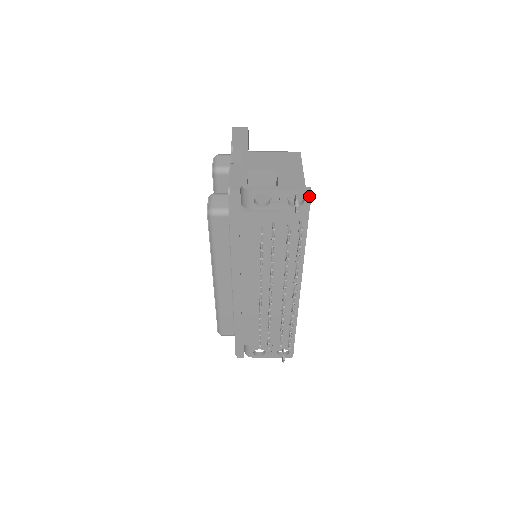
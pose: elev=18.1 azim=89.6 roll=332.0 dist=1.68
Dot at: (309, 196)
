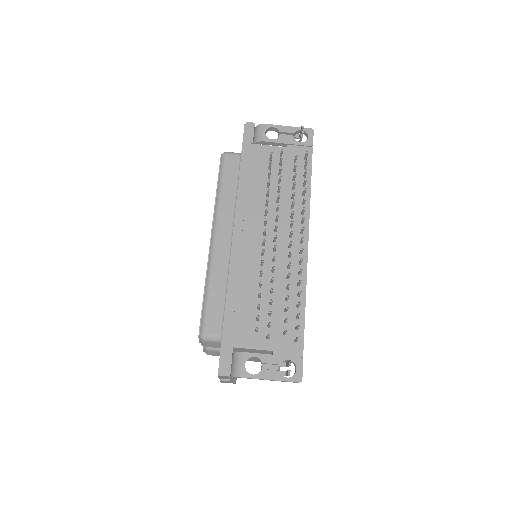
Dot at: (312, 134)
